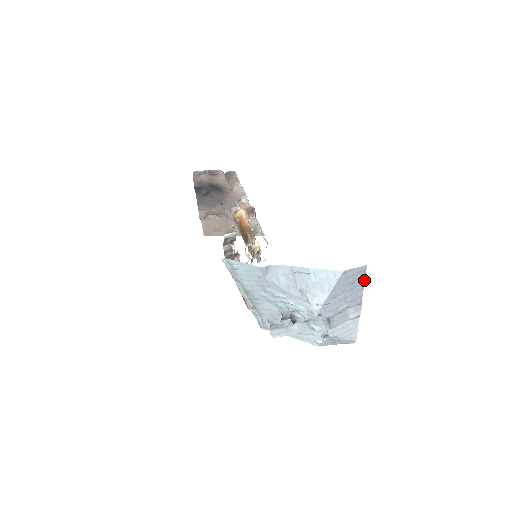
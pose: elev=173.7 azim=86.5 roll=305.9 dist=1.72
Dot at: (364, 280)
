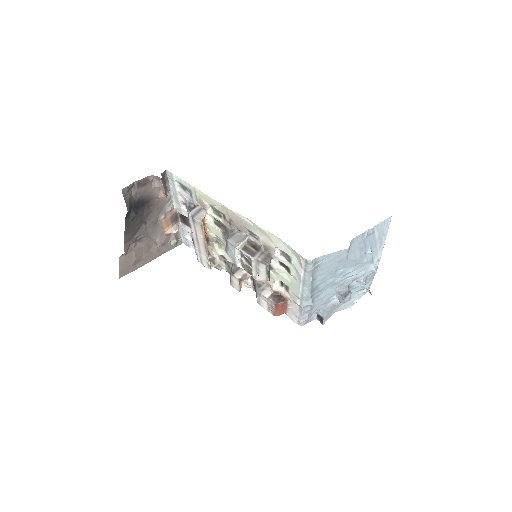
Dot at: occluded
